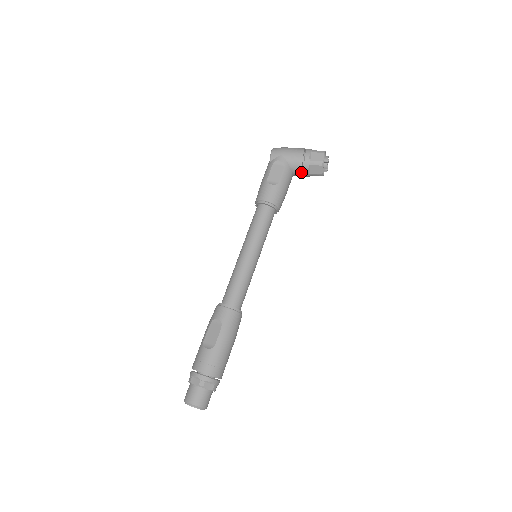
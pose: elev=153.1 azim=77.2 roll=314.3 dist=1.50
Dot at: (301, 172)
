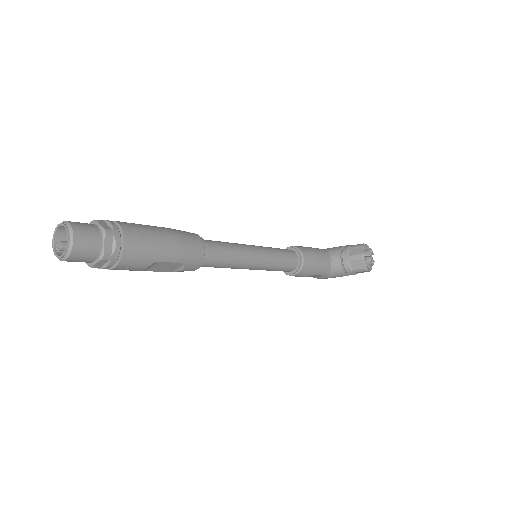
Dot at: (339, 255)
